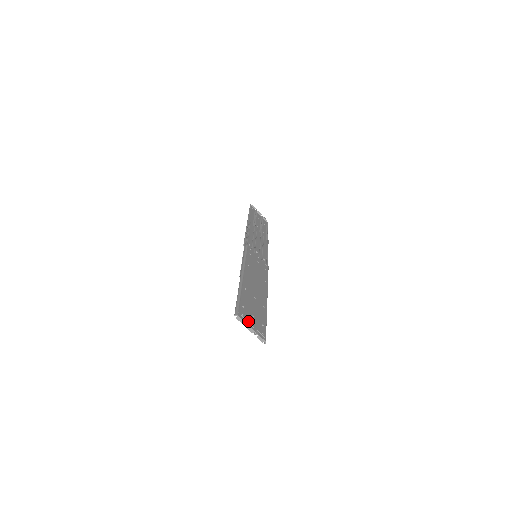
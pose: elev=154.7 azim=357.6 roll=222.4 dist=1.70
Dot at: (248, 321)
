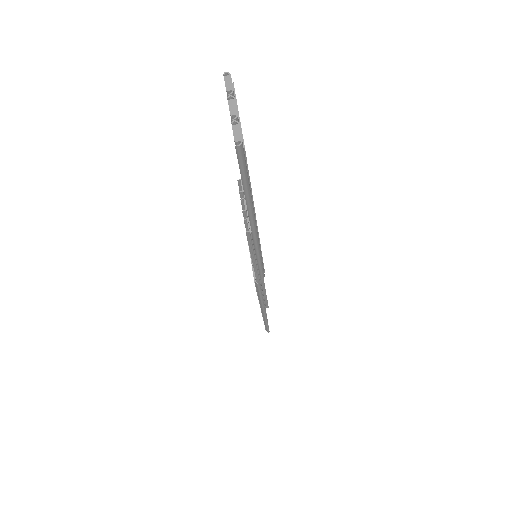
Dot at: occluded
